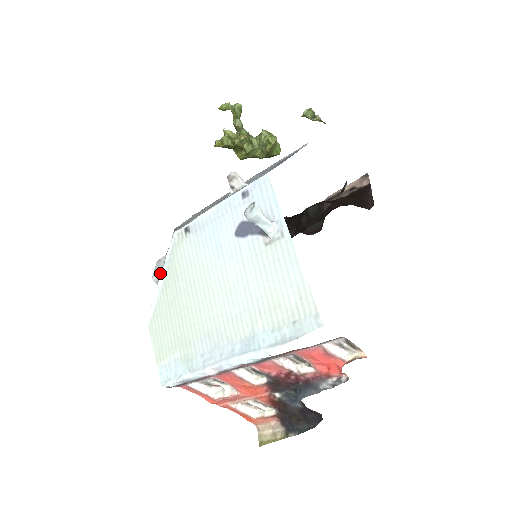
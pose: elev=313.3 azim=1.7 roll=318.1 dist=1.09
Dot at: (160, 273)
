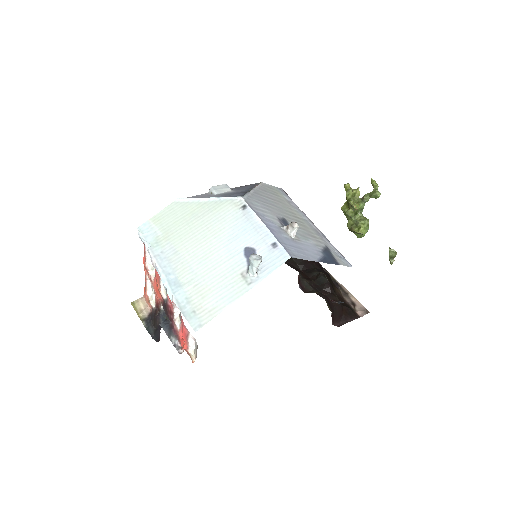
Dot at: (215, 193)
